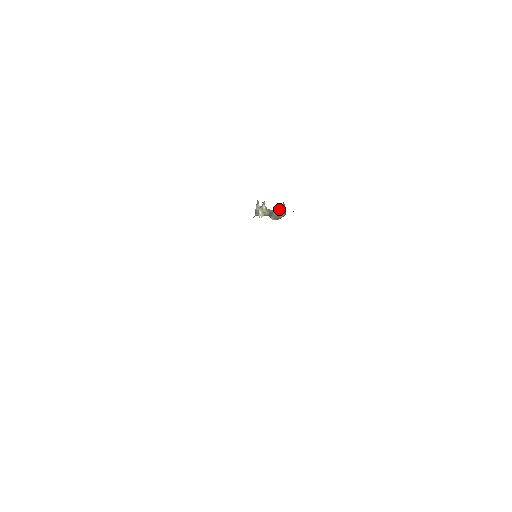
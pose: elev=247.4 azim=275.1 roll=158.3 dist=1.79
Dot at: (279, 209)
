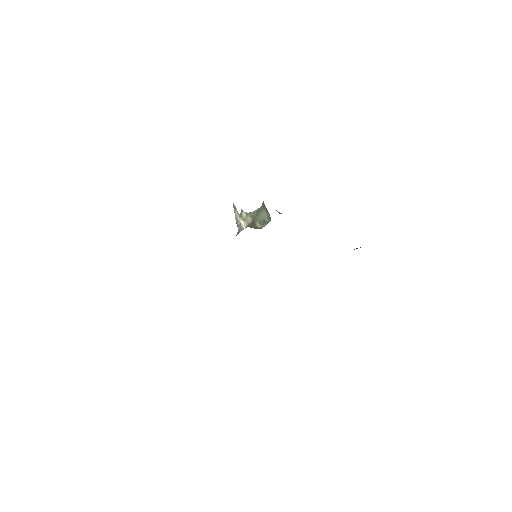
Dot at: (261, 211)
